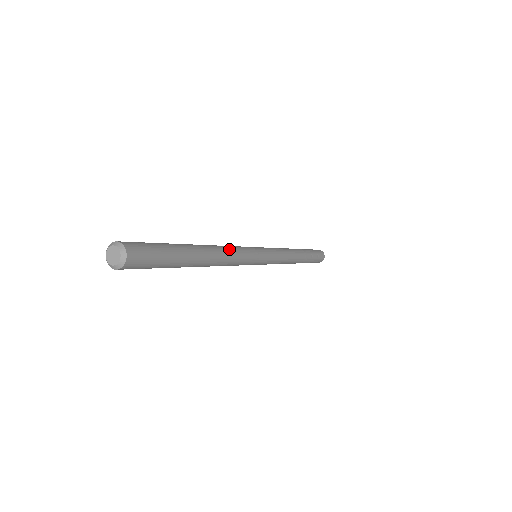
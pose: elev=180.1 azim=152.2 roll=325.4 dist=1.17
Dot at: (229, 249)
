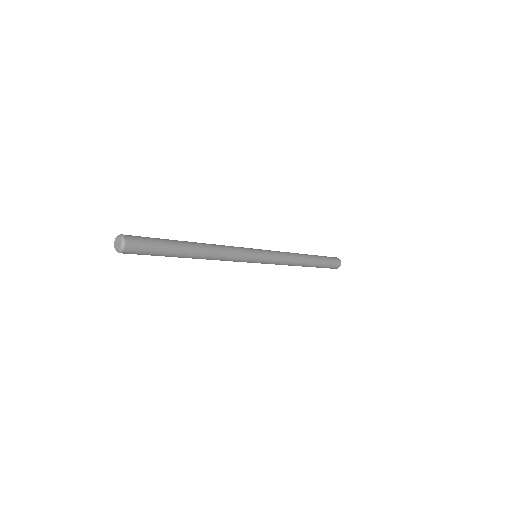
Dot at: (224, 249)
